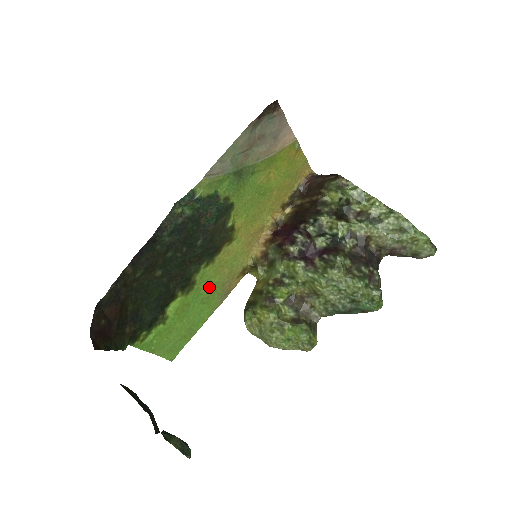
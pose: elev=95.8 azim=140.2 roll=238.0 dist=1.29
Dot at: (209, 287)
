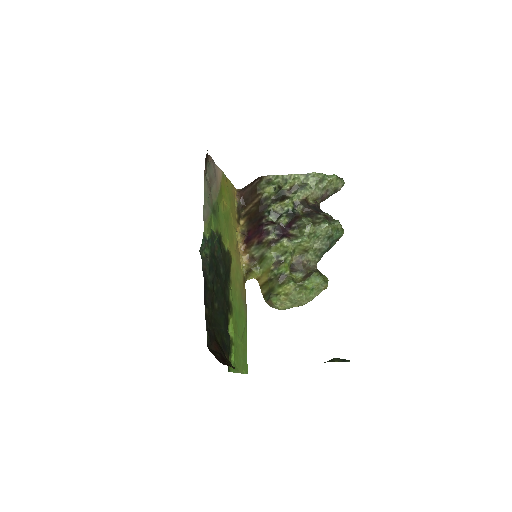
Dot at: (237, 303)
